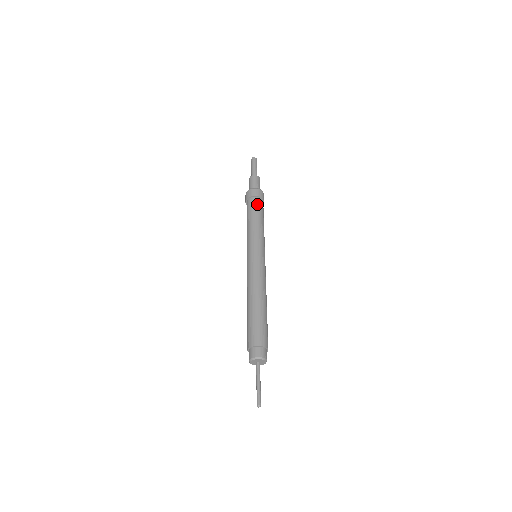
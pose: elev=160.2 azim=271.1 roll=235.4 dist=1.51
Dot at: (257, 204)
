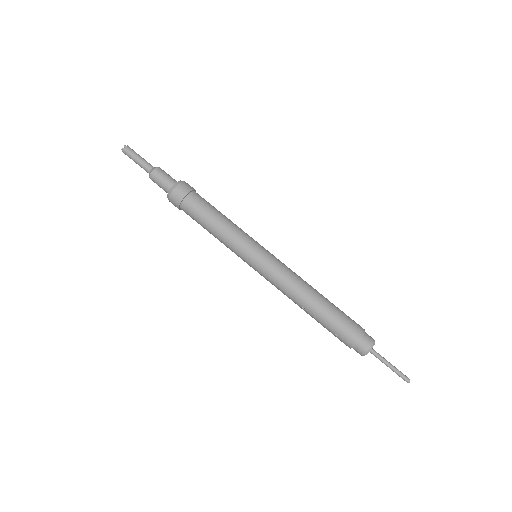
Dot at: (201, 200)
